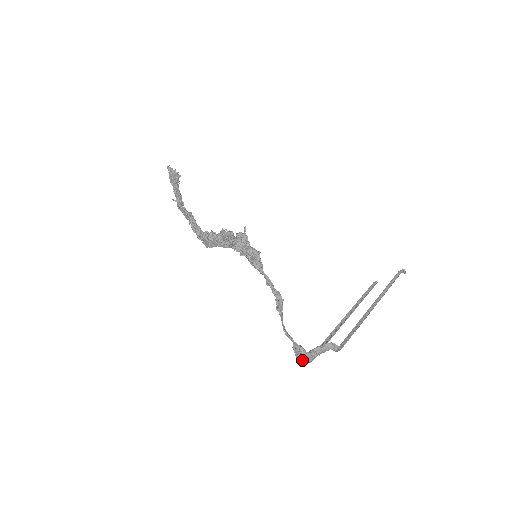
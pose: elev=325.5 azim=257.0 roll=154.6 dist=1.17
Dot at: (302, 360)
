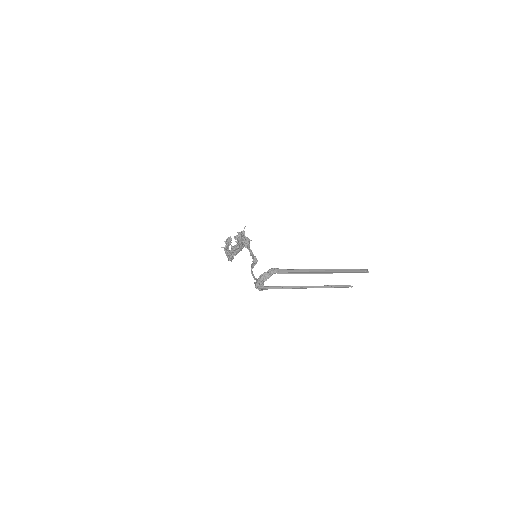
Dot at: (257, 286)
